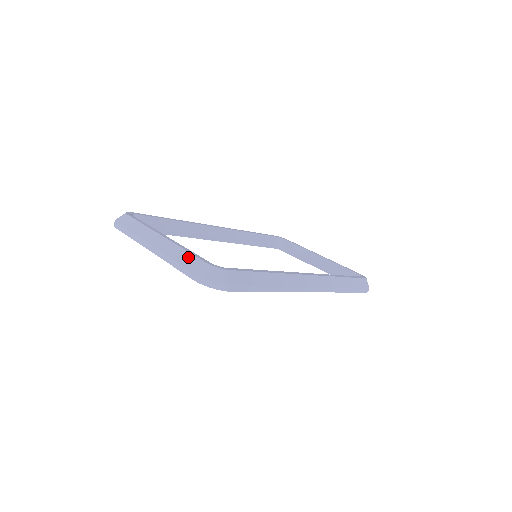
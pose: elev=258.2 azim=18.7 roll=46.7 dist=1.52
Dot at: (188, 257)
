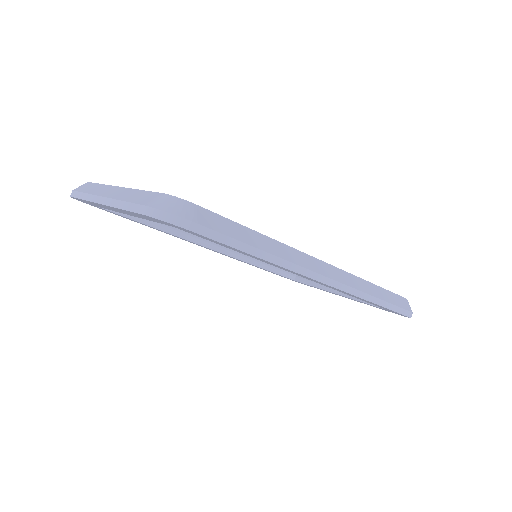
Dot at: (142, 194)
